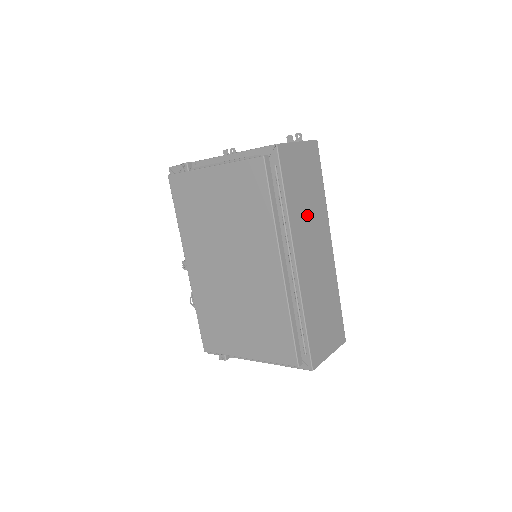
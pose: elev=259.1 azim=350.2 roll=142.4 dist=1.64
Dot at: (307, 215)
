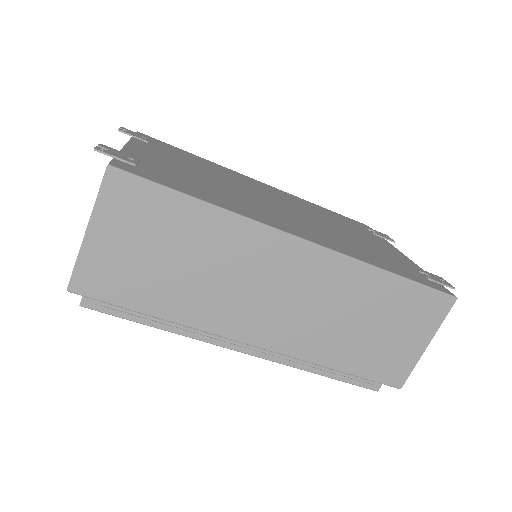
Dot at: (211, 280)
